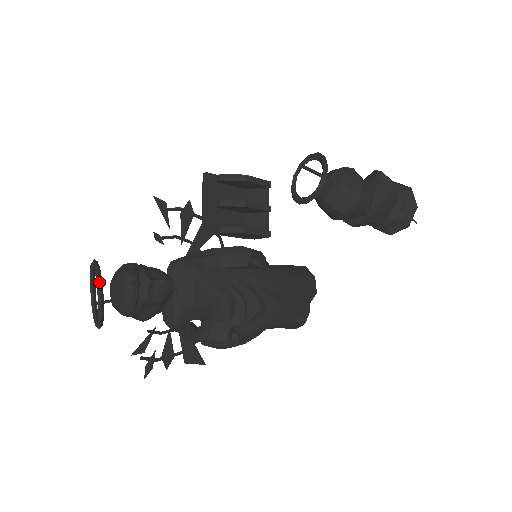
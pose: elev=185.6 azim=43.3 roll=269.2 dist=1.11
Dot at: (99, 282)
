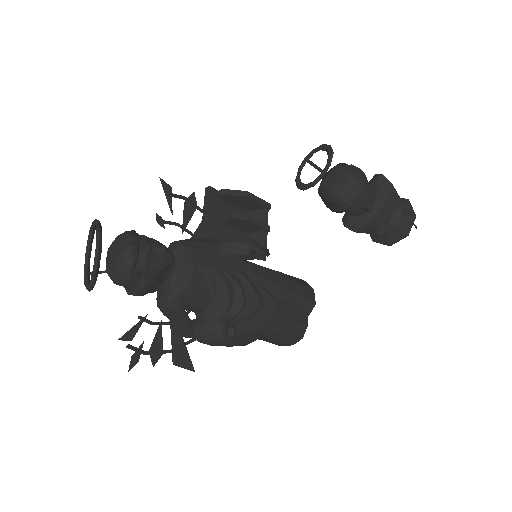
Dot at: (99, 233)
